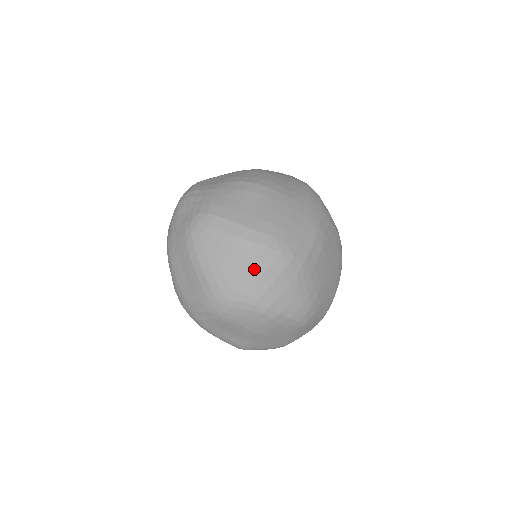
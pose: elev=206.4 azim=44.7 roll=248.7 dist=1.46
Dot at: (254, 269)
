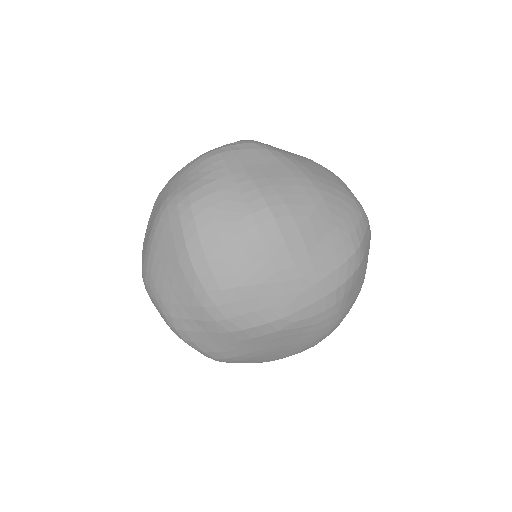
Dot at: (182, 294)
